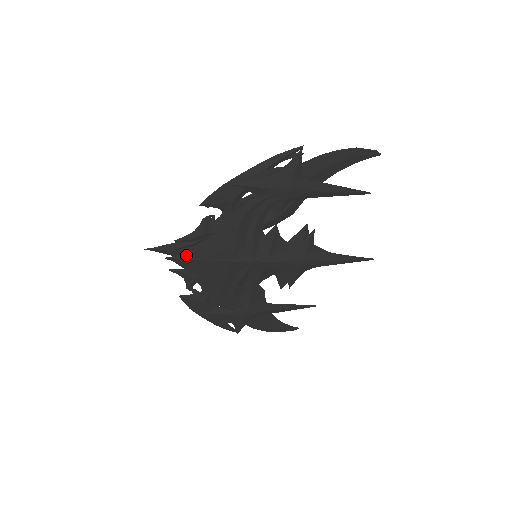
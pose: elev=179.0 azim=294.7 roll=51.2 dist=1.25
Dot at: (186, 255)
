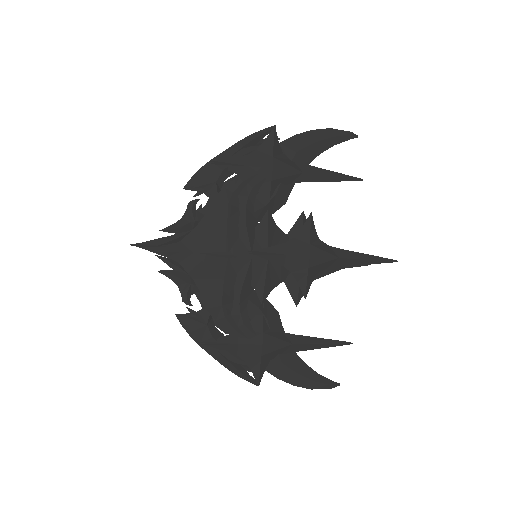
Dot at: (175, 247)
